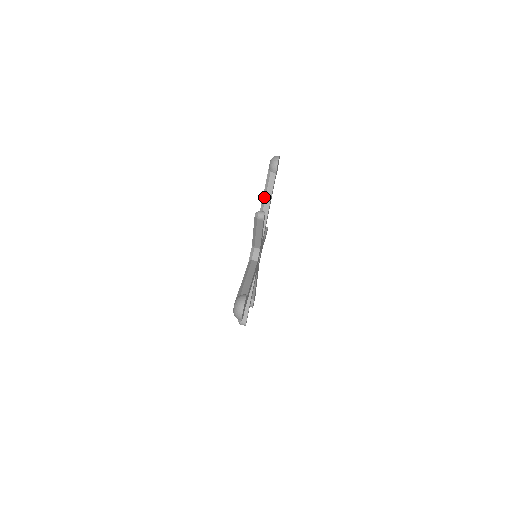
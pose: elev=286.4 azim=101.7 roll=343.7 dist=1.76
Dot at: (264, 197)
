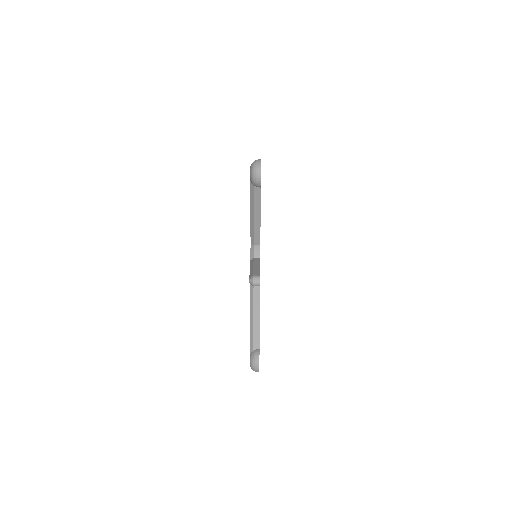
Dot at: occluded
